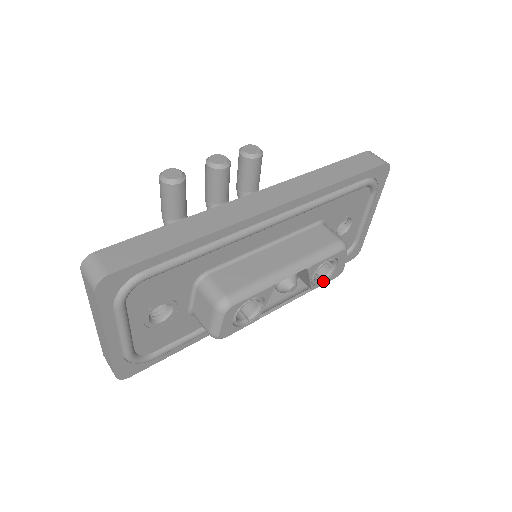
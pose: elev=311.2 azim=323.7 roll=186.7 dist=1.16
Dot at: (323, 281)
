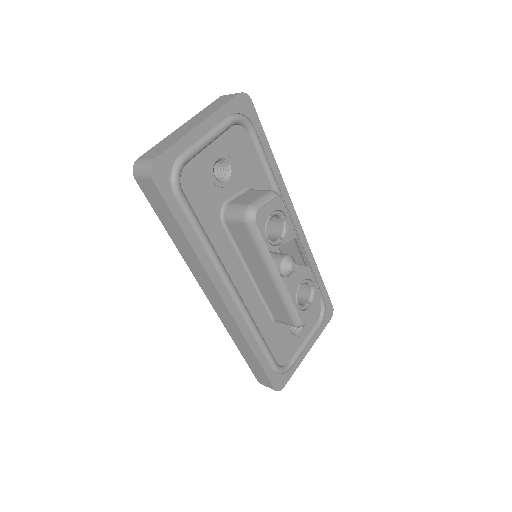
Dot at: (299, 306)
